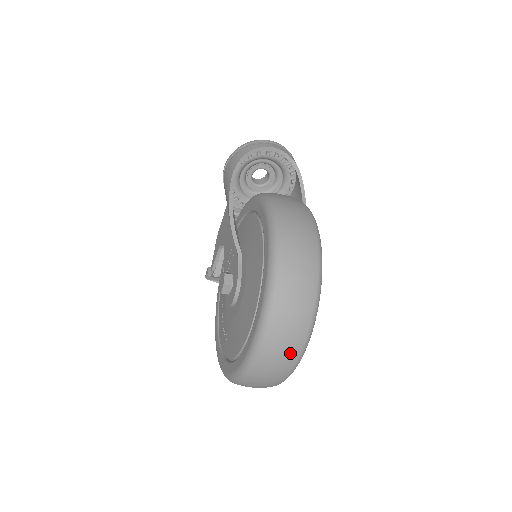
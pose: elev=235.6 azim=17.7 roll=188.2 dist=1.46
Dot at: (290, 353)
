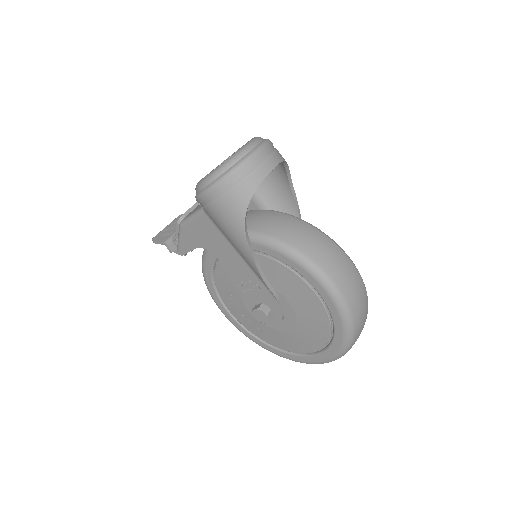
Dot at: occluded
